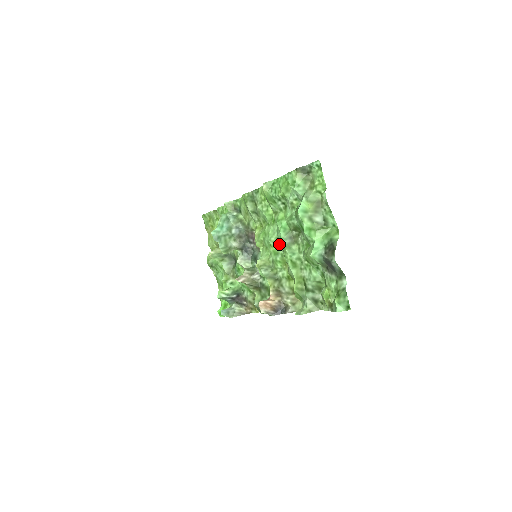
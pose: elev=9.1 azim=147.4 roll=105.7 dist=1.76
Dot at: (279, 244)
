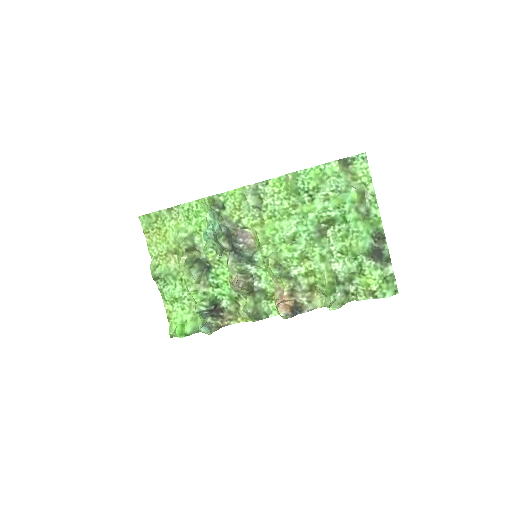
Dot at: (295, 240)
